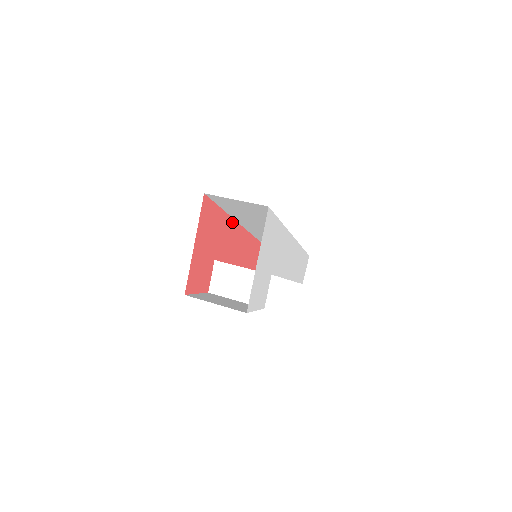
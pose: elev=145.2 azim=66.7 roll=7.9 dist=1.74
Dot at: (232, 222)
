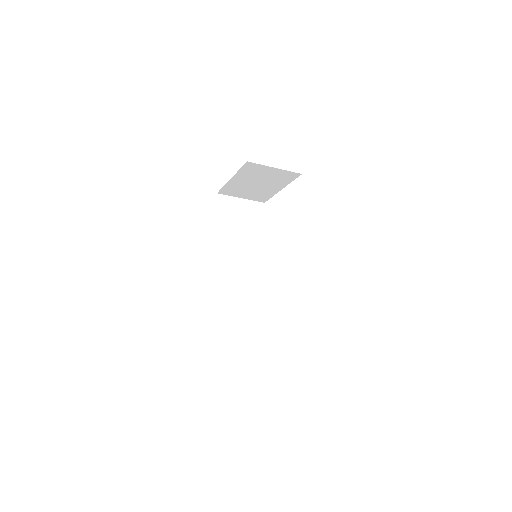
Dot at: (219, 252)
